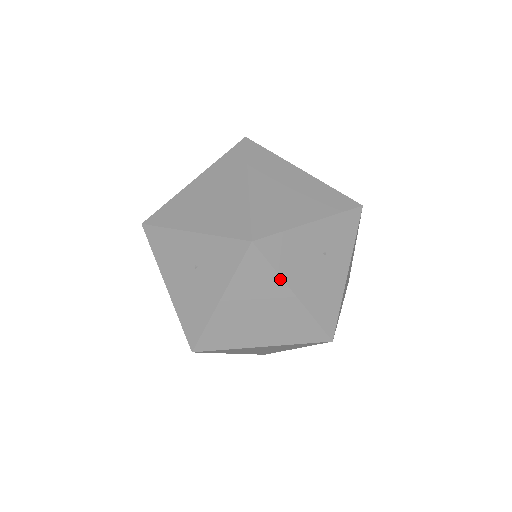
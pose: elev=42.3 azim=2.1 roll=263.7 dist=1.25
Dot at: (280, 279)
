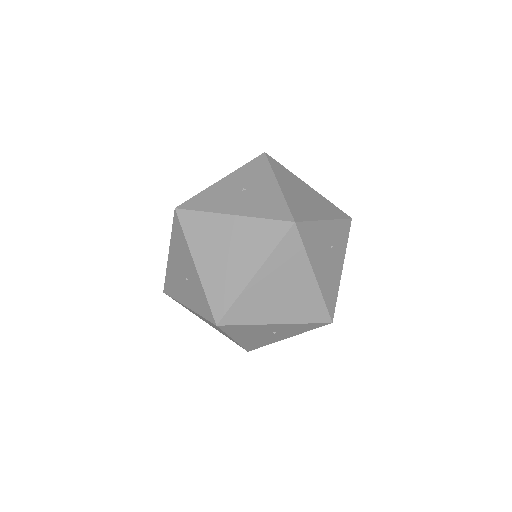
Dot at: occluded
